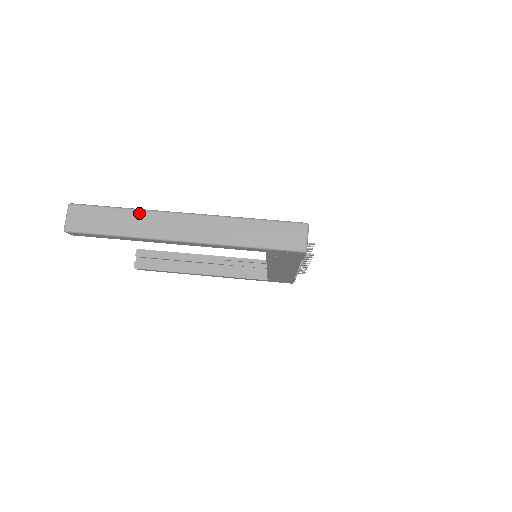
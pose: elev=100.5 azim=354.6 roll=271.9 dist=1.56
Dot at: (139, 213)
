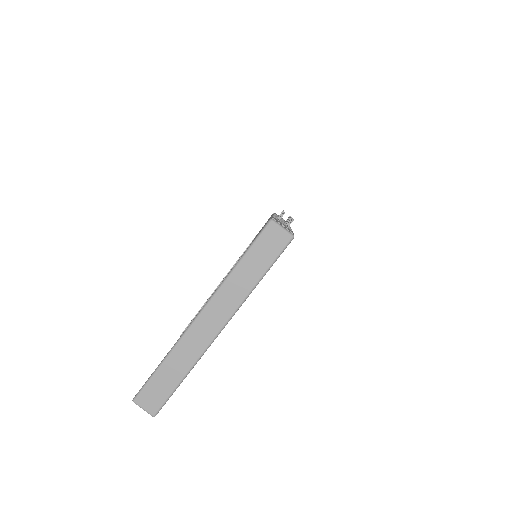
Dot at: (175, 351)
